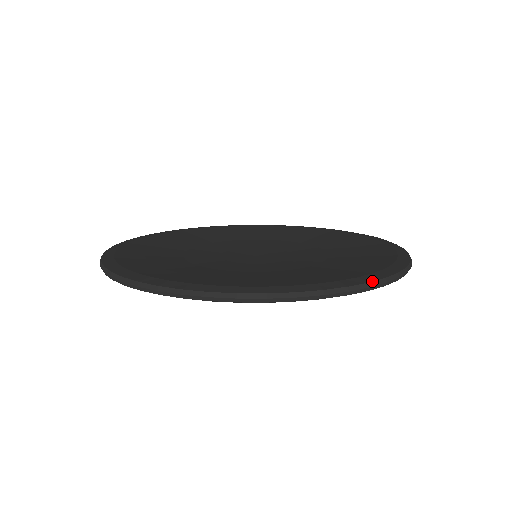
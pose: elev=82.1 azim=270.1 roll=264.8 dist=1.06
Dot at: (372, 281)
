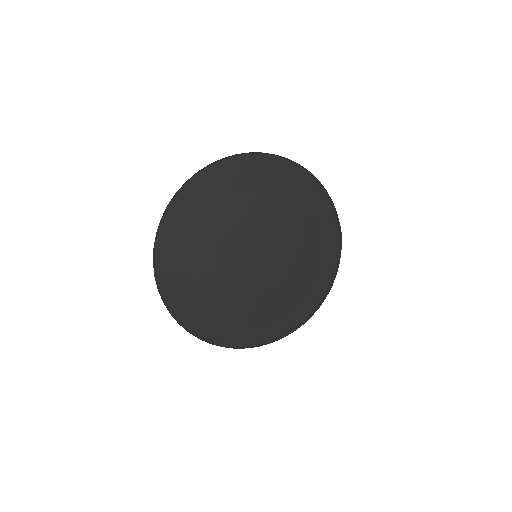
Dot at: (265, 154)
